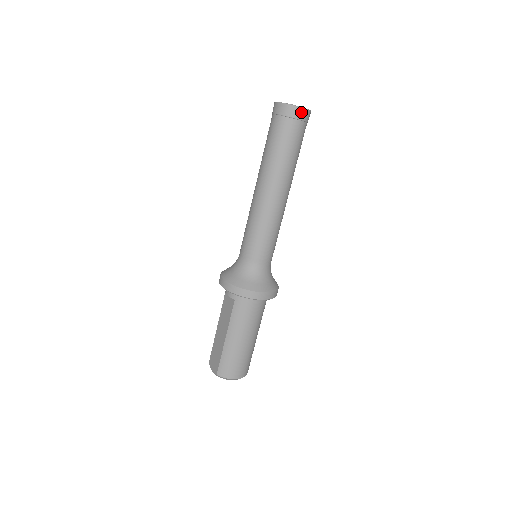
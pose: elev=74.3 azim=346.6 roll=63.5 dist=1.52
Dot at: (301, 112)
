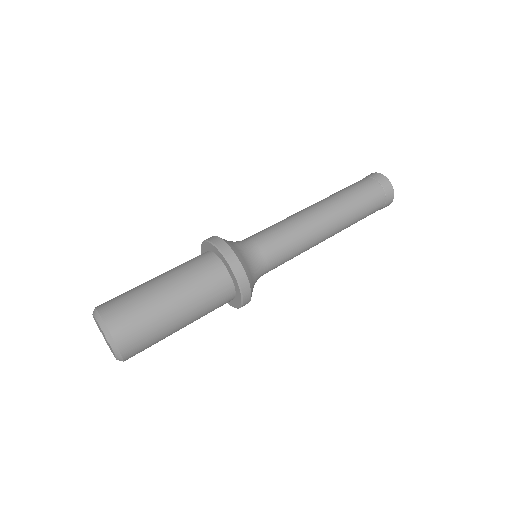
Dot at: (374, 174)
